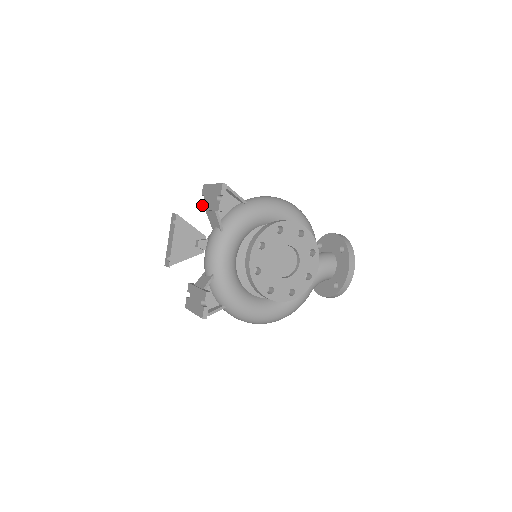
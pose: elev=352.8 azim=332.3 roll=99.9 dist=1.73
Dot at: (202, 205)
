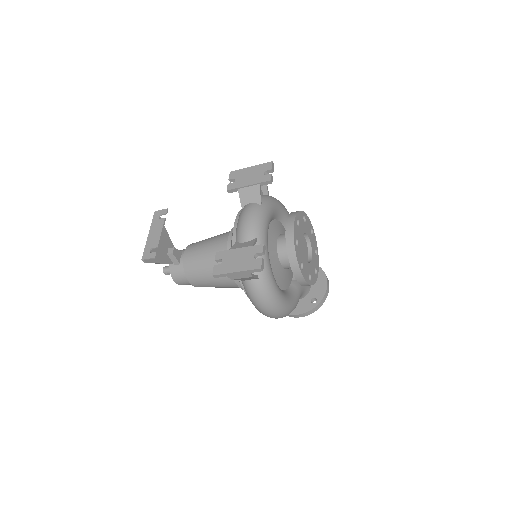
Dot at: (233, 185)
